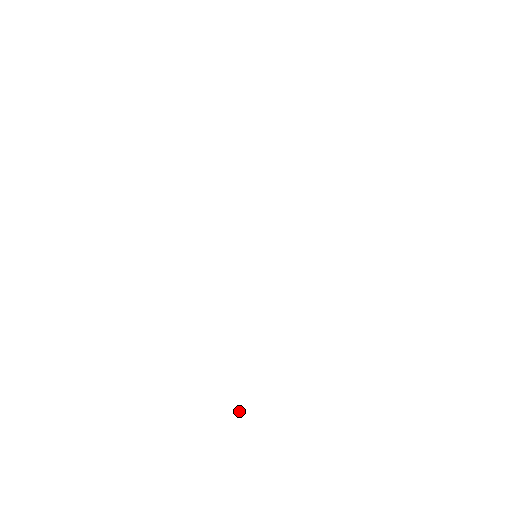
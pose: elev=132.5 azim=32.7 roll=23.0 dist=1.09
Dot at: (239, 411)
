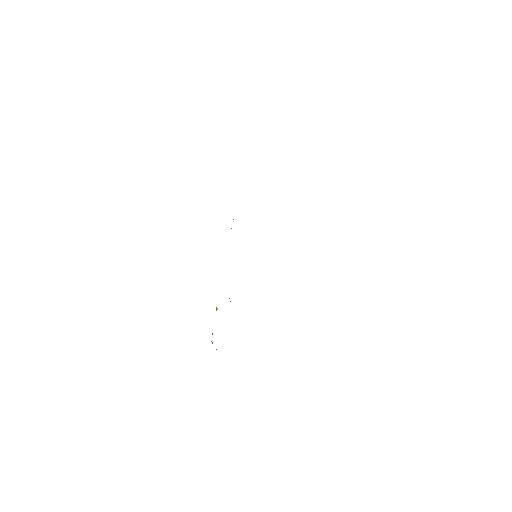
Dot at: occluded
